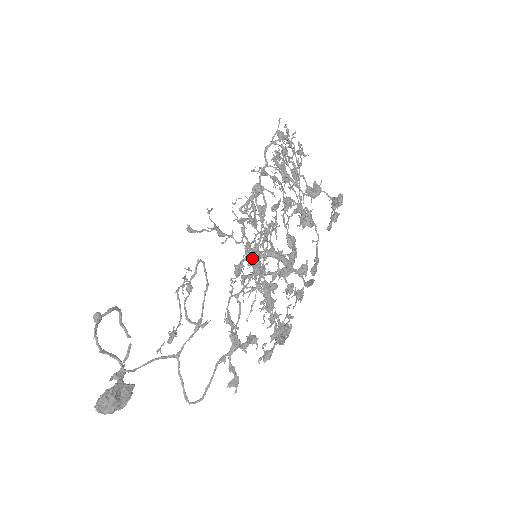
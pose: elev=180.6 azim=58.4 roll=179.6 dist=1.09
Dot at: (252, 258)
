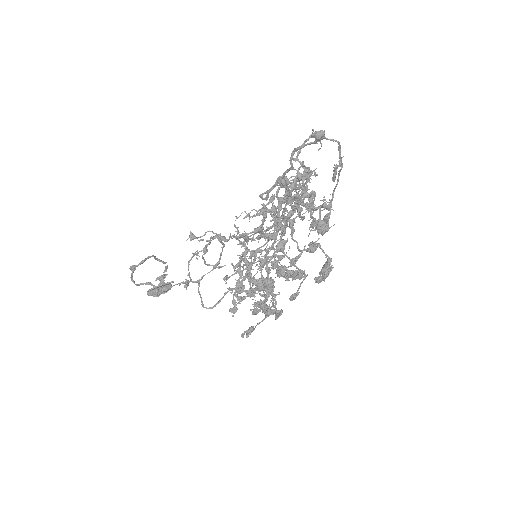
Dot at: (266, 237)
